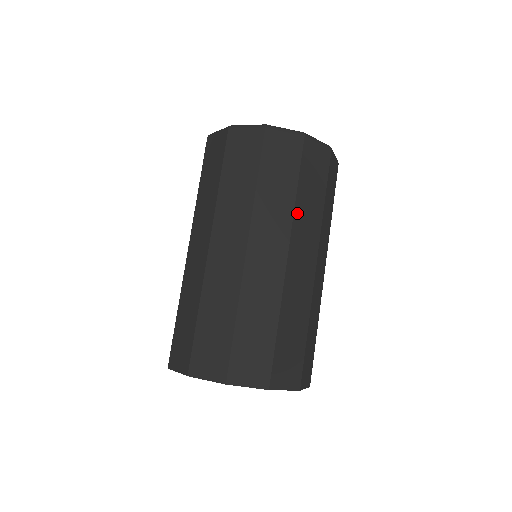
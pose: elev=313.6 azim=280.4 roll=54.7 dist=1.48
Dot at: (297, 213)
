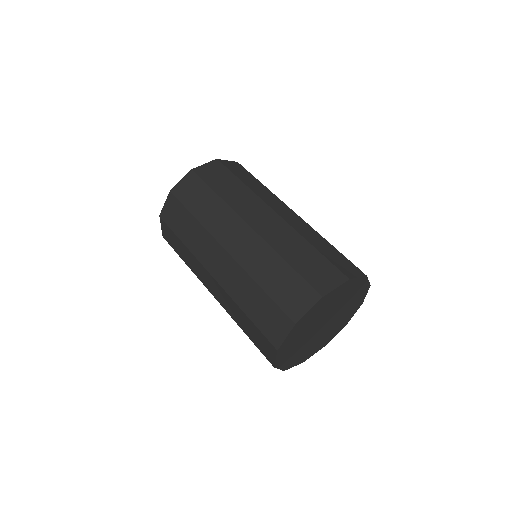
Dot at: (255, 192)
